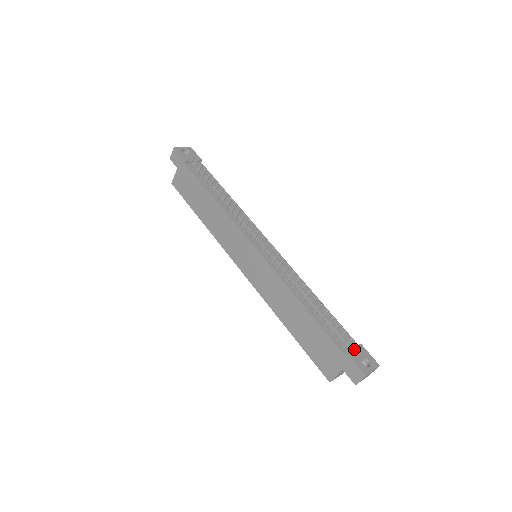
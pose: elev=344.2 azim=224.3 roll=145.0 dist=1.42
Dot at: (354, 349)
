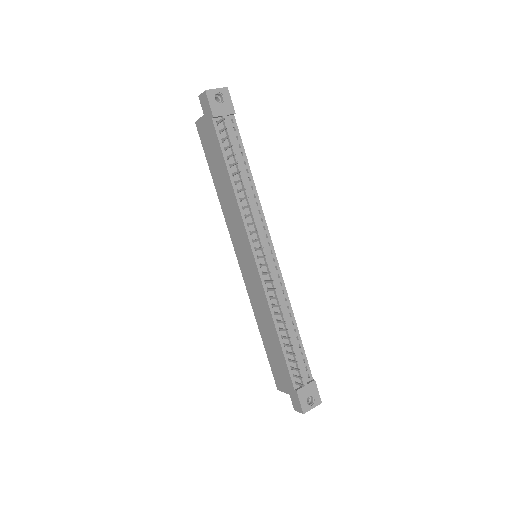
Dot at: (306, 386)
